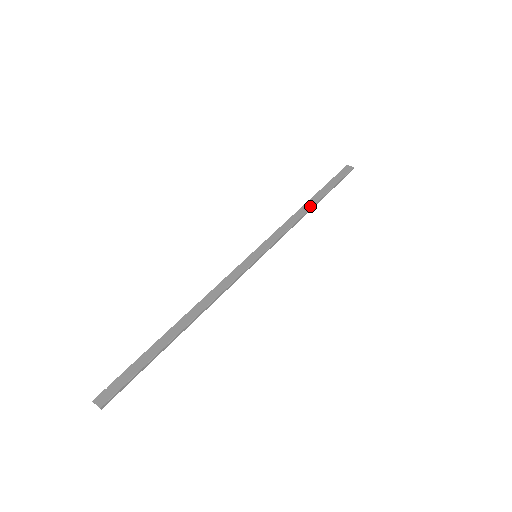
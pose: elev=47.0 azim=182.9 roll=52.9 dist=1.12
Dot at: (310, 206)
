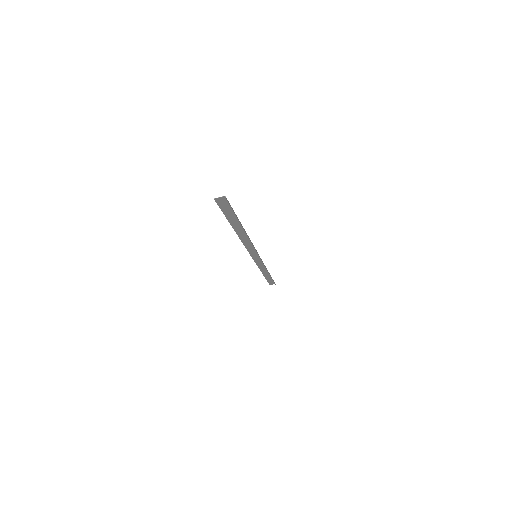
Dot at: (267, 272)
